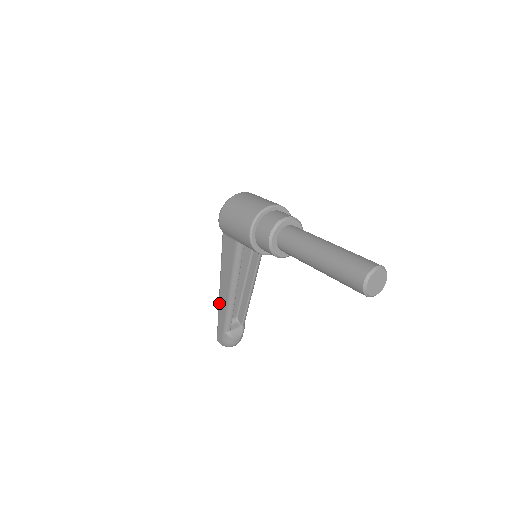
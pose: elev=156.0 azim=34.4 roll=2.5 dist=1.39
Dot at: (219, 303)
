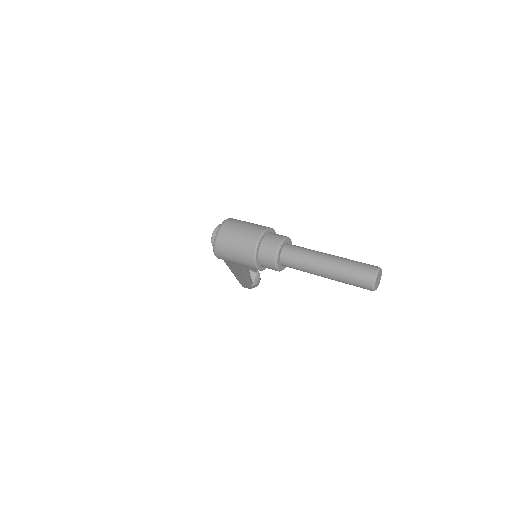
Dot at: occluded
